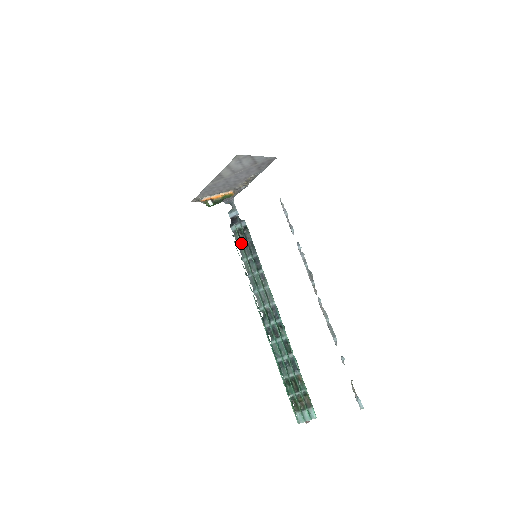
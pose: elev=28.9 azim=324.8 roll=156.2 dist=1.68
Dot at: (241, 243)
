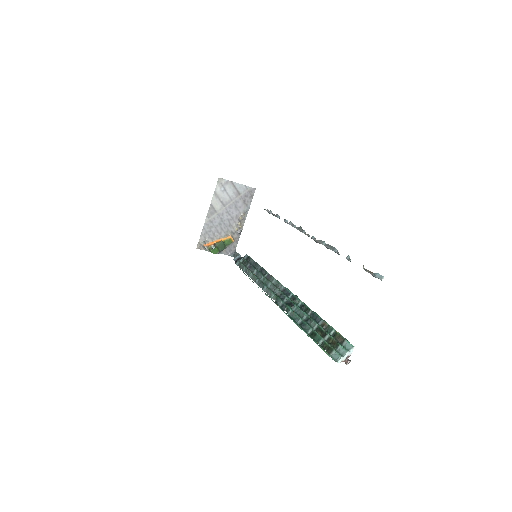
Dot at: (246, 267)
